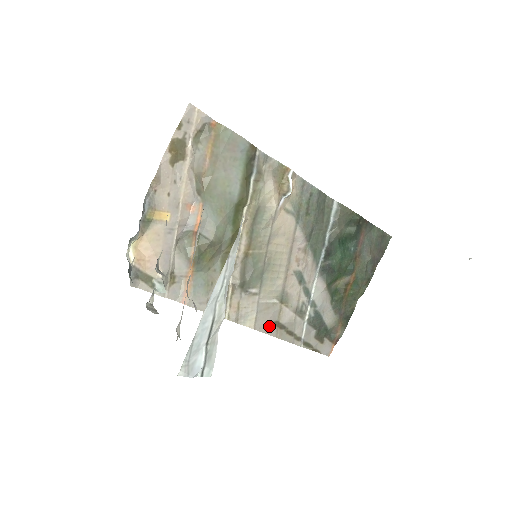
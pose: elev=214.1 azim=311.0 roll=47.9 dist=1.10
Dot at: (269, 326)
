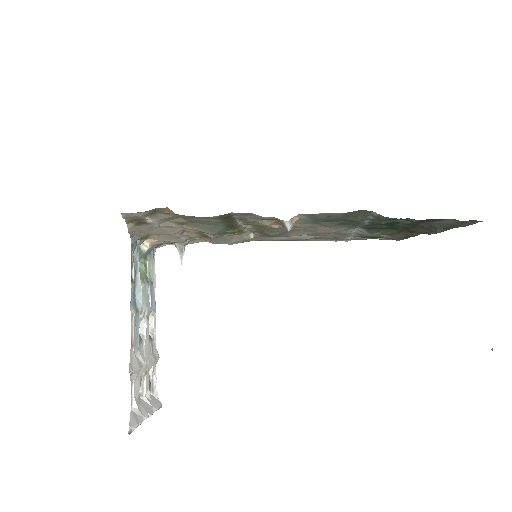
Dot at: (306, 239)
